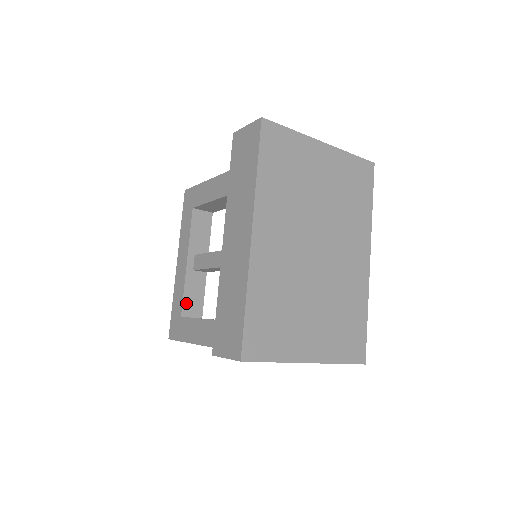
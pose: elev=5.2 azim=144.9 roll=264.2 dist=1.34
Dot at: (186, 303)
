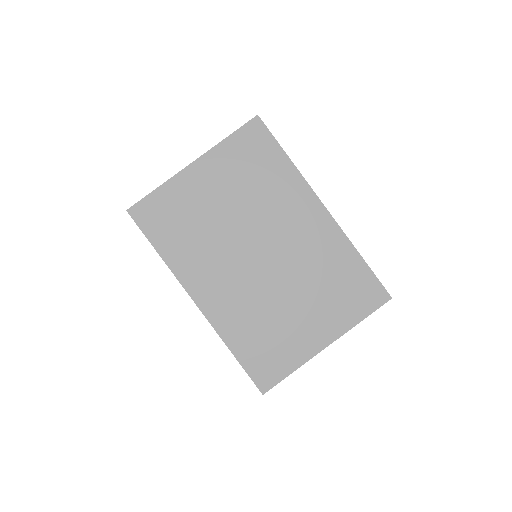
Dot at: occluded
